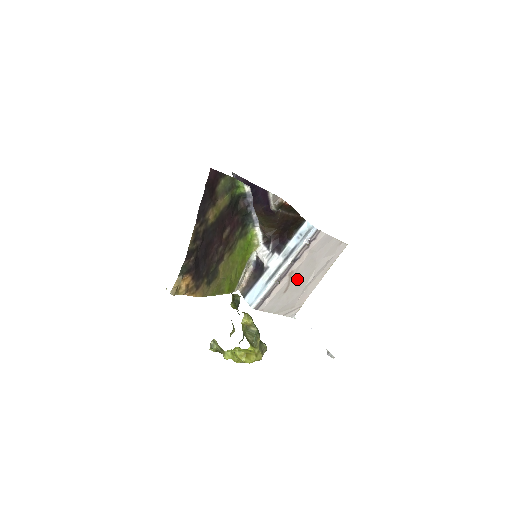
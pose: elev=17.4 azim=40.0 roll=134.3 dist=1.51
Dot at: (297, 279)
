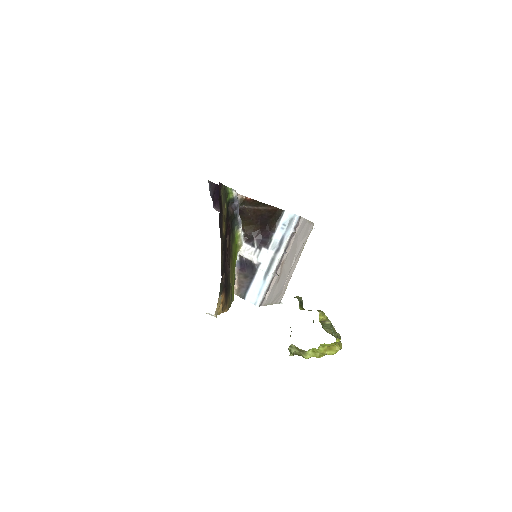
Dot at: (285, 267)
